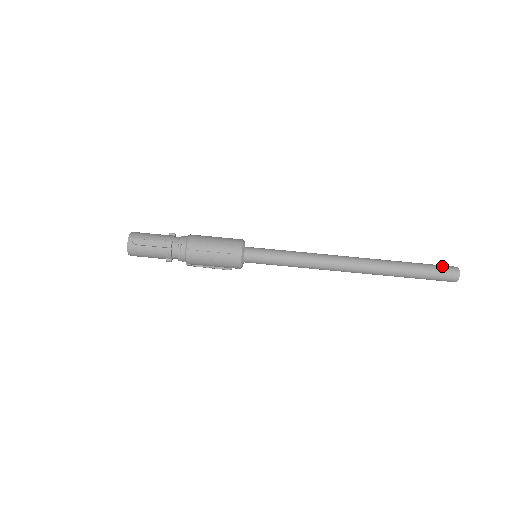
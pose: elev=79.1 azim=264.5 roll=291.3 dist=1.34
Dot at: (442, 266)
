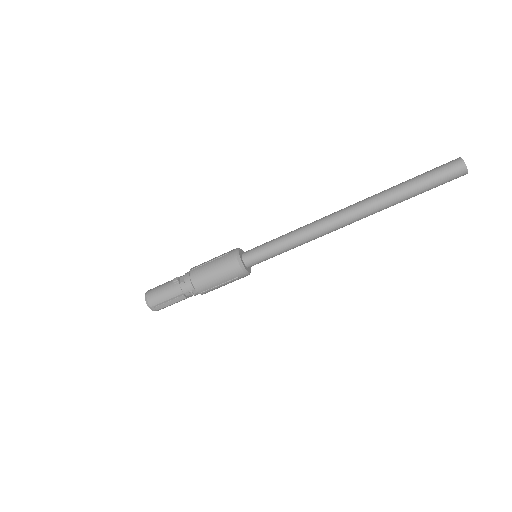
Dot at: (445, 172)
